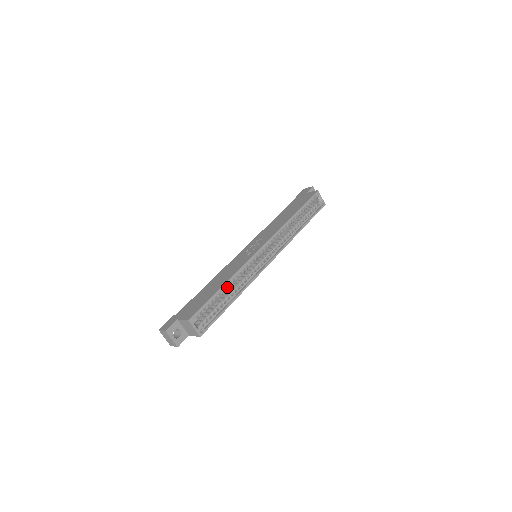
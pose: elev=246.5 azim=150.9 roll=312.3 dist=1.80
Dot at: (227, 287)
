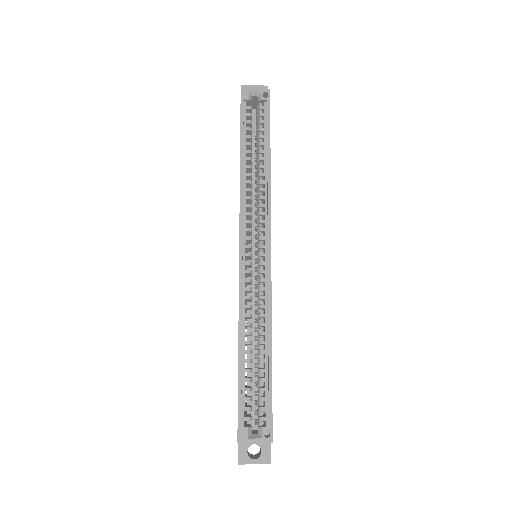
Dot at: (249, 344)
